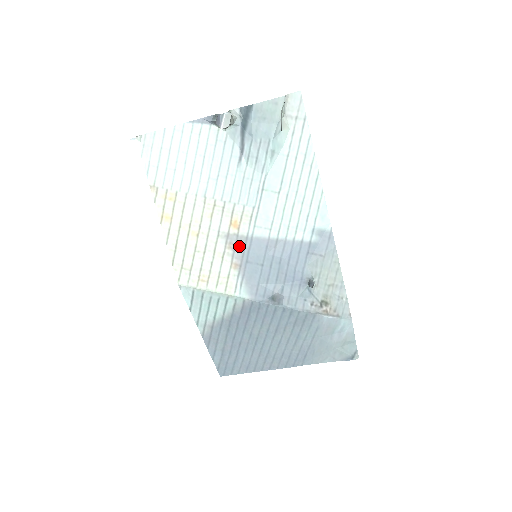
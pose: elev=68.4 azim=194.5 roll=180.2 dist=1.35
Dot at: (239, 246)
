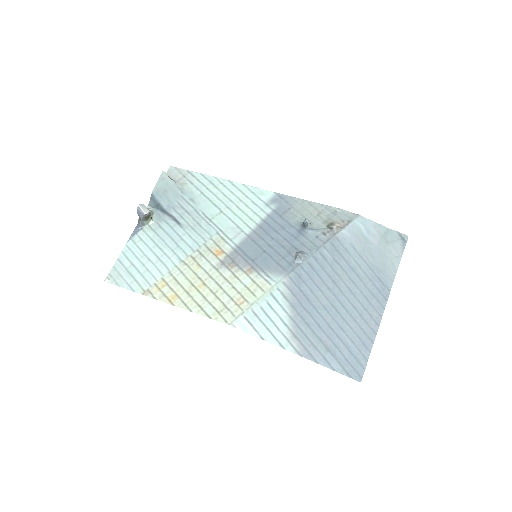
Dot at: (237, 259)
